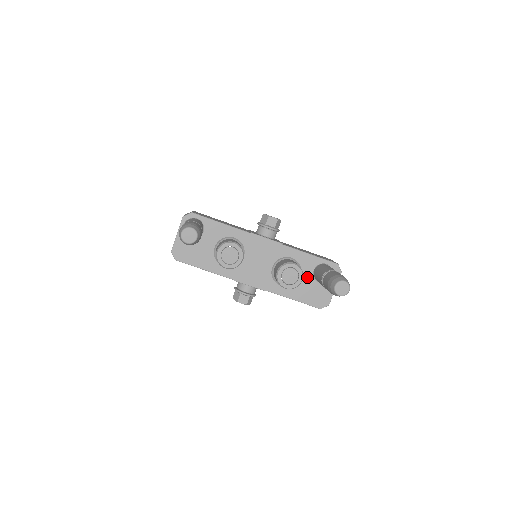
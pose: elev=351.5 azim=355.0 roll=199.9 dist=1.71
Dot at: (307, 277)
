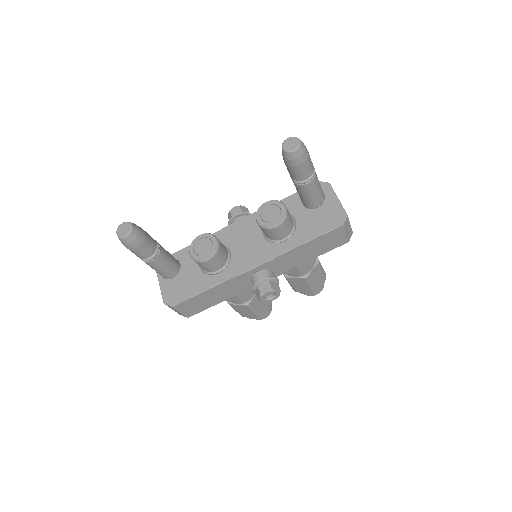
Dot at: (302, 214)
